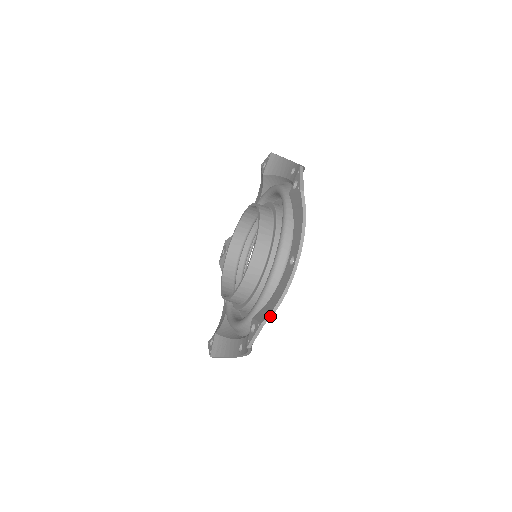
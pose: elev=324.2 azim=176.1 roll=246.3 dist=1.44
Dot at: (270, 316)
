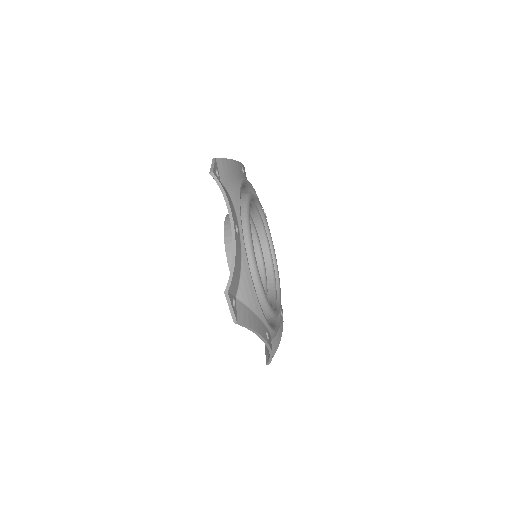
Dot at: (229, 283)
